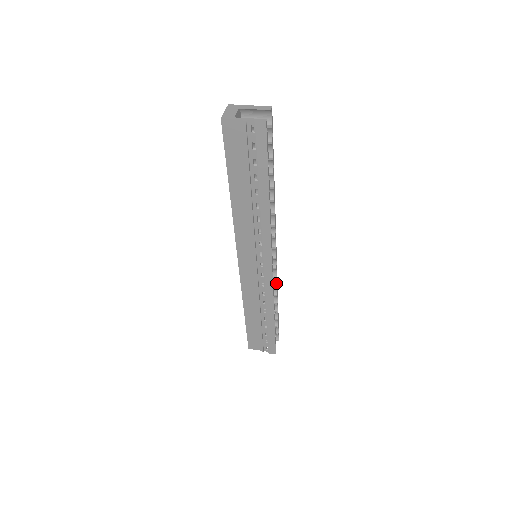
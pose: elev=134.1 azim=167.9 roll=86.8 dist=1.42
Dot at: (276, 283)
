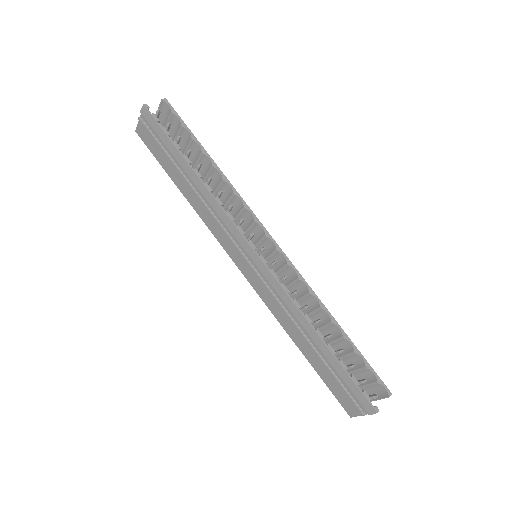
Dot at: (307, 288)
